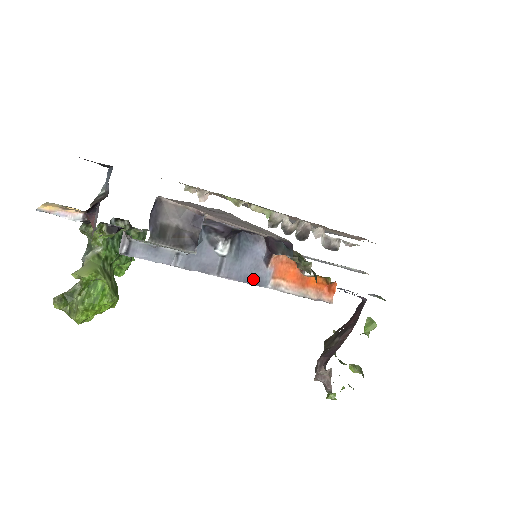
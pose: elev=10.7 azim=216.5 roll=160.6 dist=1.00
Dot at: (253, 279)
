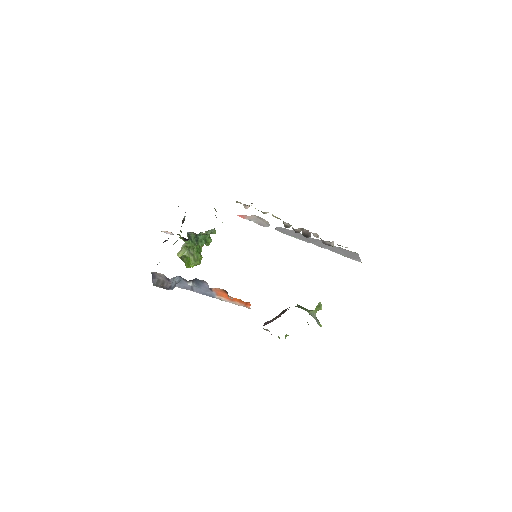
Dot at: (207, 295)
